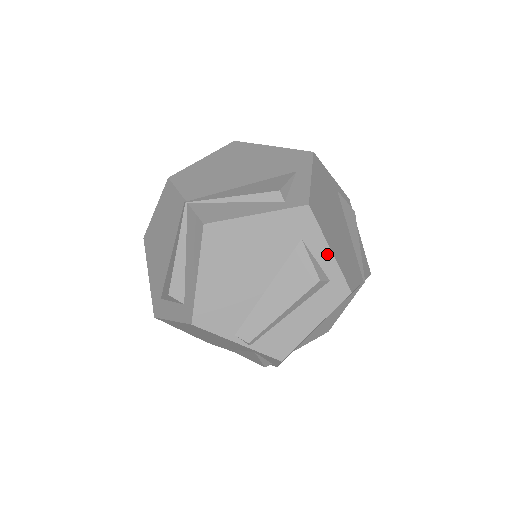
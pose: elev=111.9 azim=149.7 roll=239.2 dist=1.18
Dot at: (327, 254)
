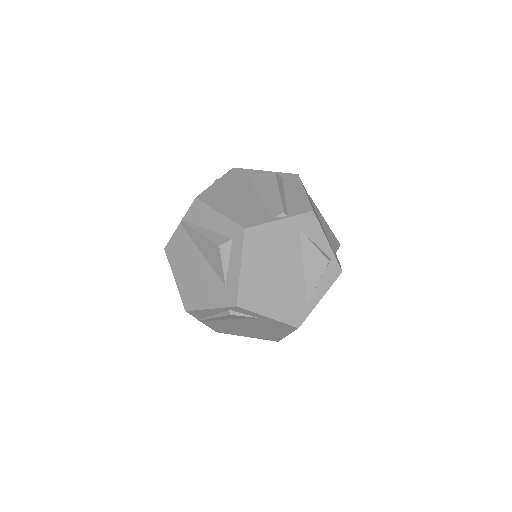
Dot at: occluded
